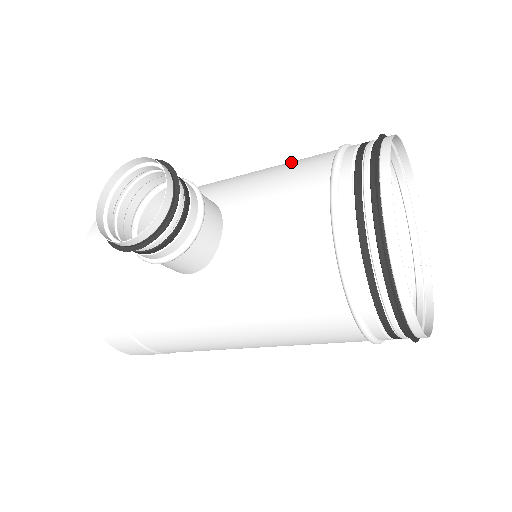
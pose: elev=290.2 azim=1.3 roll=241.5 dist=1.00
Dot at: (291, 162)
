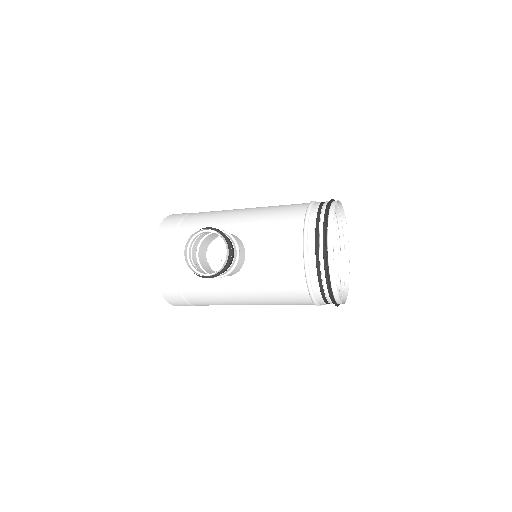
Dot at: (279, 213)
